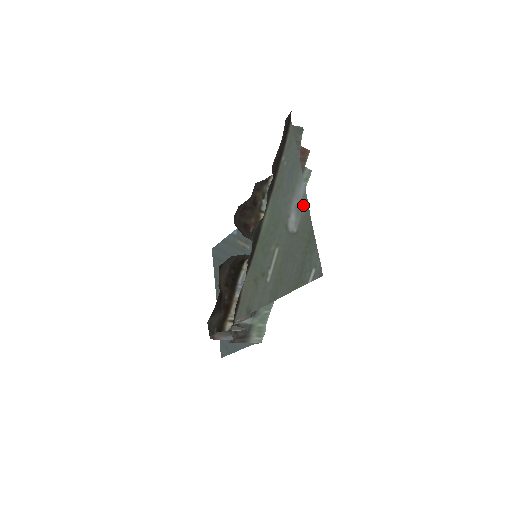
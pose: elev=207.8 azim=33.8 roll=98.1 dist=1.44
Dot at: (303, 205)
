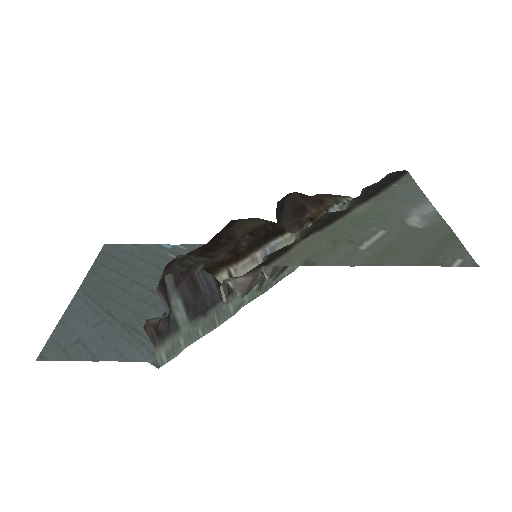
Dot at: (434, 216)
